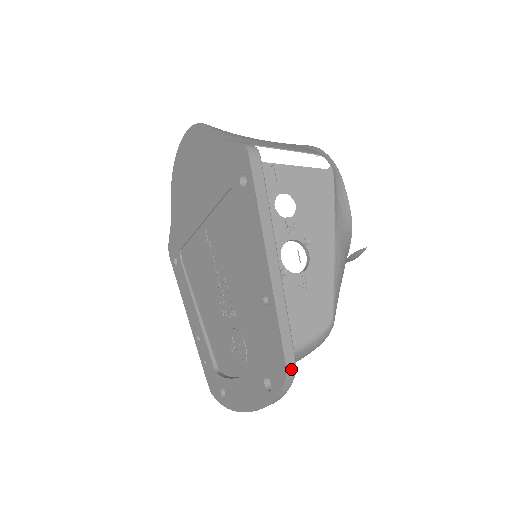
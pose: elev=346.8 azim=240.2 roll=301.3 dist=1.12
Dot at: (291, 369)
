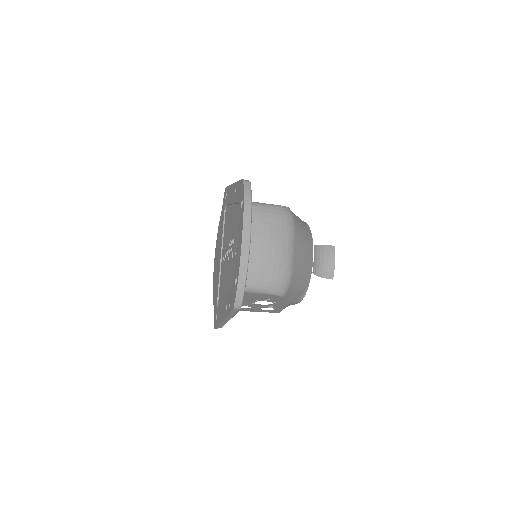
Dot at: (246, 180)
